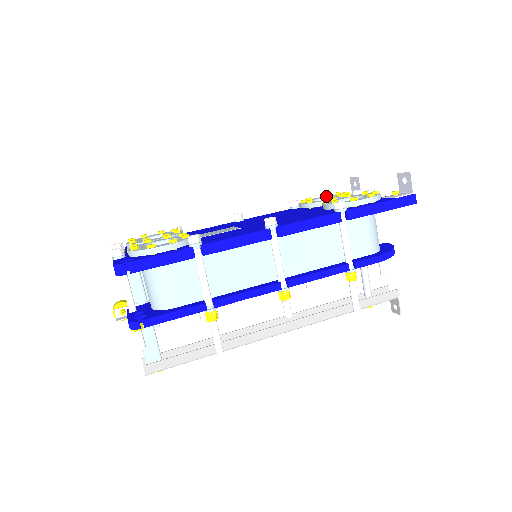
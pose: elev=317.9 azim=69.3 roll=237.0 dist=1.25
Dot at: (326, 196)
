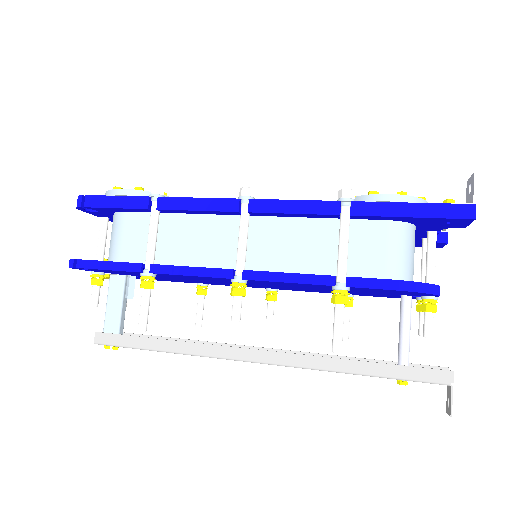
Dot at: occluded
